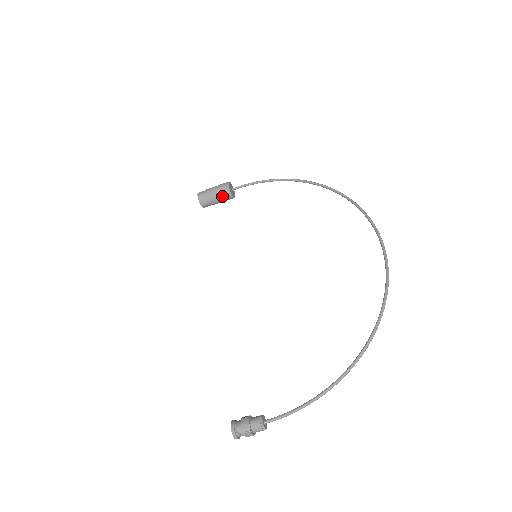
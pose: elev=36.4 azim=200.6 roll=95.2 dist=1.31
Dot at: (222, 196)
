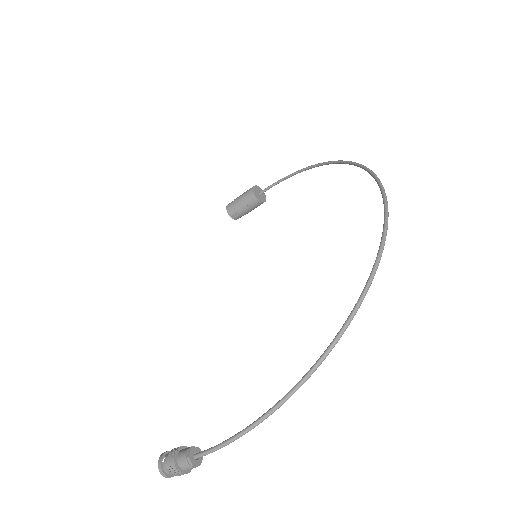
Dot at: (248, 202)
